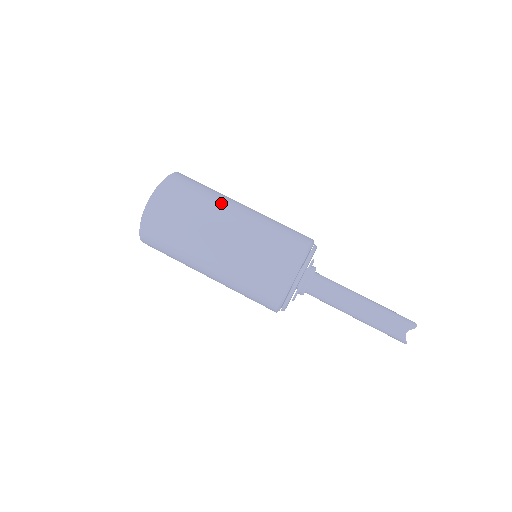
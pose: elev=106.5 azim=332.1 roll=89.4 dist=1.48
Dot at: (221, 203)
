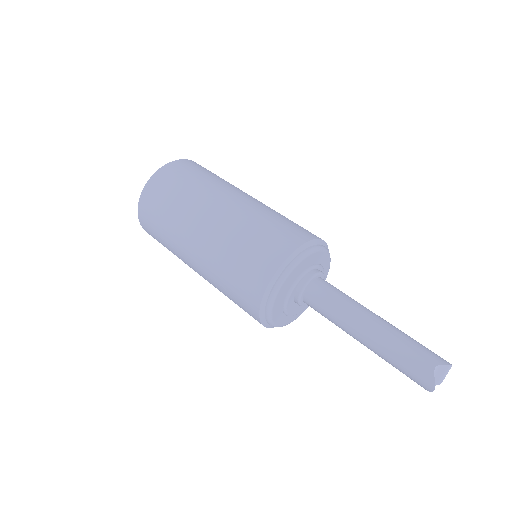
Dot at: occluded
